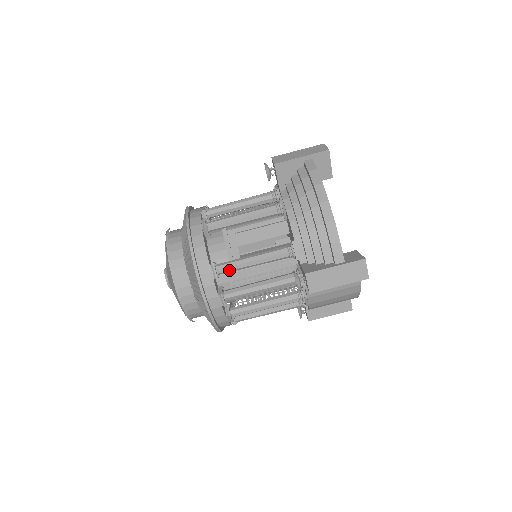
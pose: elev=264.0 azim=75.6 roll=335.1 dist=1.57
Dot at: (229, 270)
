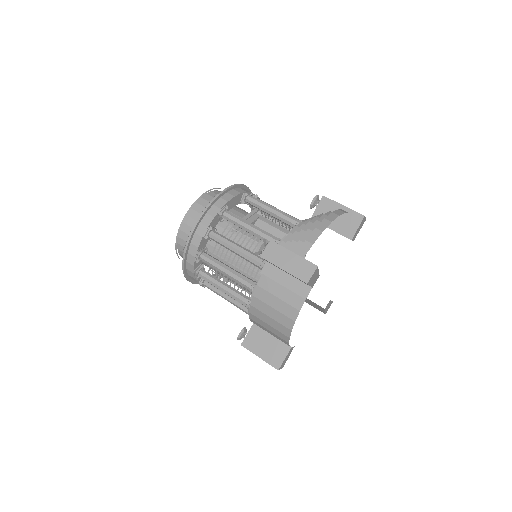
Dot at: (231, 219)
